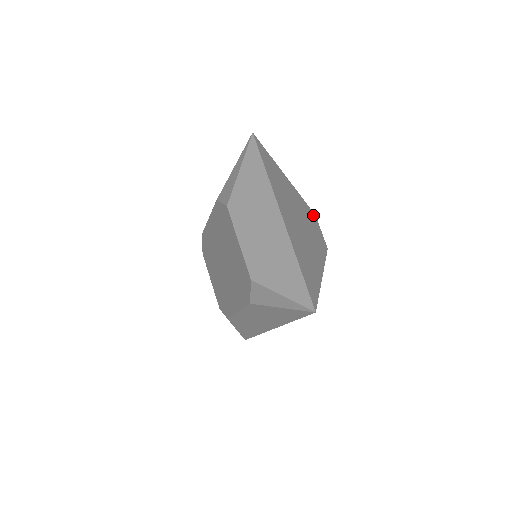
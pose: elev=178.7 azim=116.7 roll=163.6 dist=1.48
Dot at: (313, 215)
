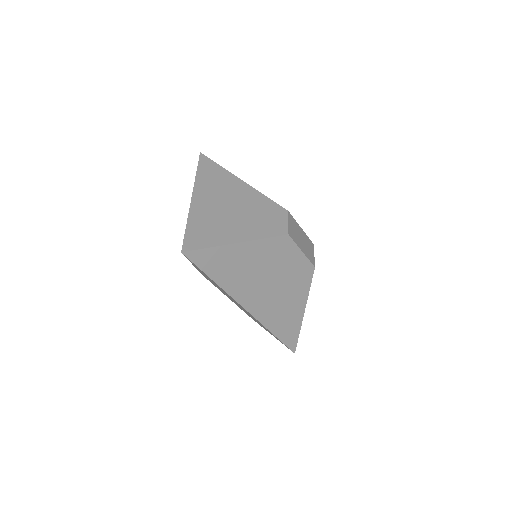
Dot at: (281, 209)
